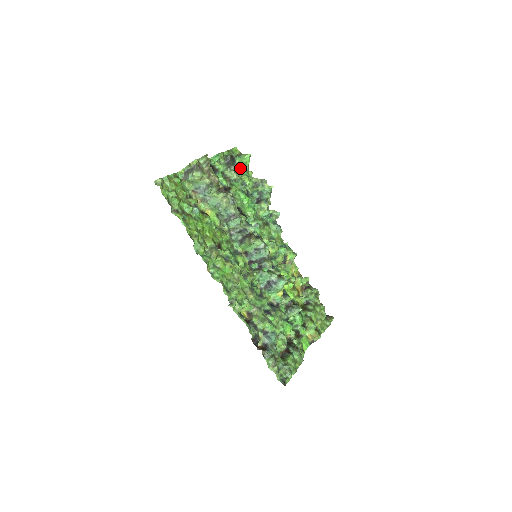
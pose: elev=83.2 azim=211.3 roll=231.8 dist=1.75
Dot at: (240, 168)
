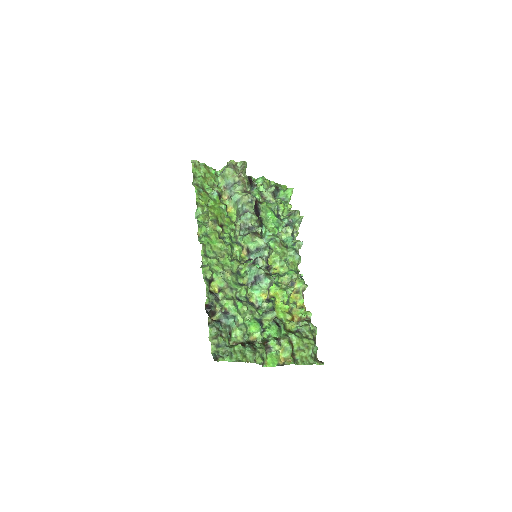
Dot at: (282, 199)
